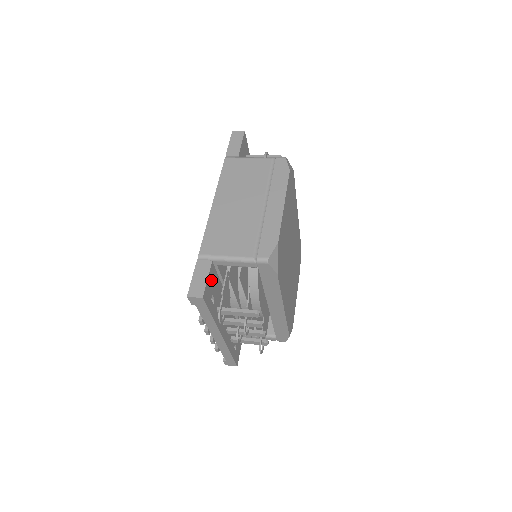
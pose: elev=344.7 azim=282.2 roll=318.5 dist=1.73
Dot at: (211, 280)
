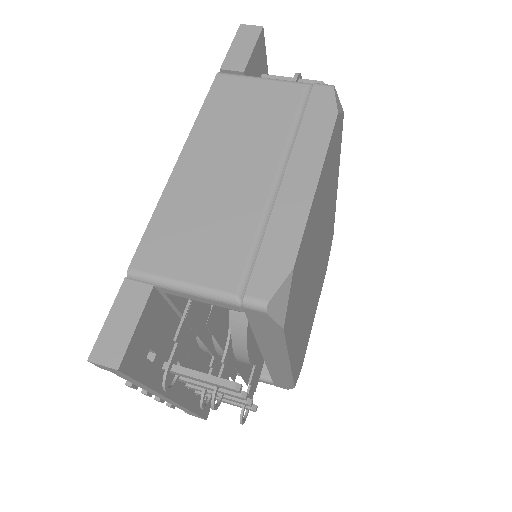
Dot at: (148, 323)
